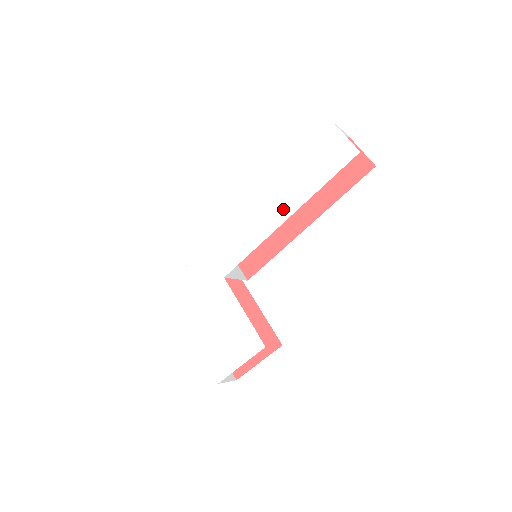
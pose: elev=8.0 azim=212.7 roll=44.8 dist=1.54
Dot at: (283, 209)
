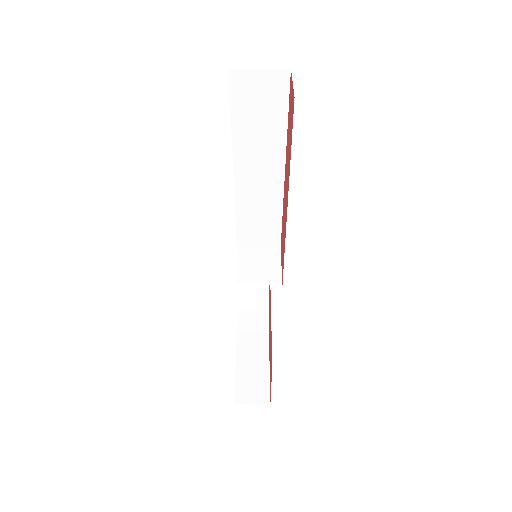
Dot at: occluded
